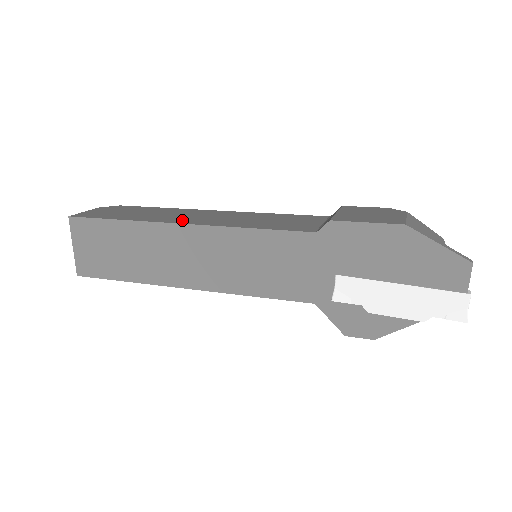
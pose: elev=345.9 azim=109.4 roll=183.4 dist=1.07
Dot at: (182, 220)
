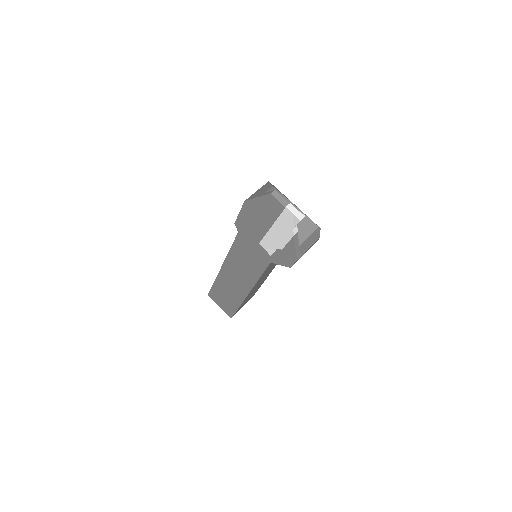
Dot at: occluded
